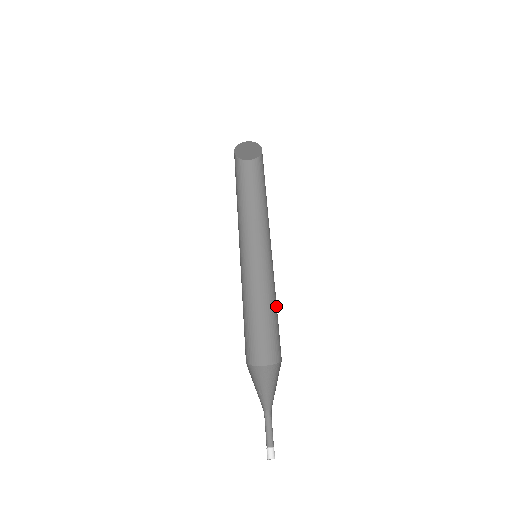
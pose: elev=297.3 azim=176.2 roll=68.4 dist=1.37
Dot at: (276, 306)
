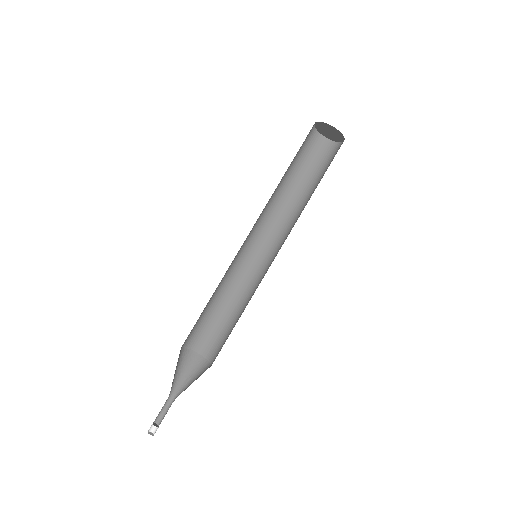
Dot at: occluded
